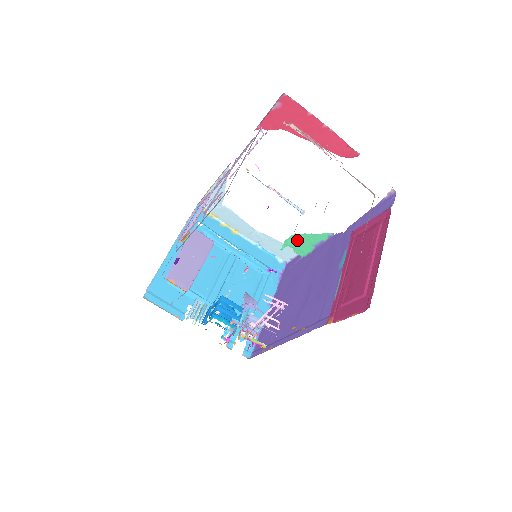
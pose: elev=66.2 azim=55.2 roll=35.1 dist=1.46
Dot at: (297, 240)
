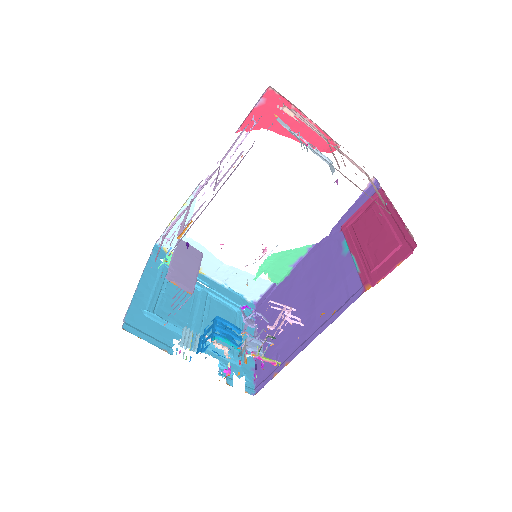
Dot at: (274, 262)
